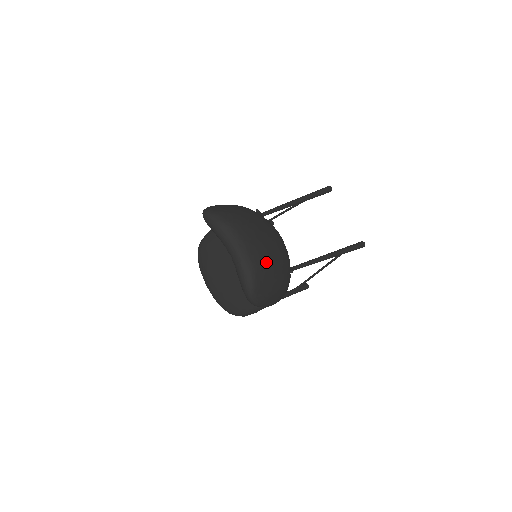
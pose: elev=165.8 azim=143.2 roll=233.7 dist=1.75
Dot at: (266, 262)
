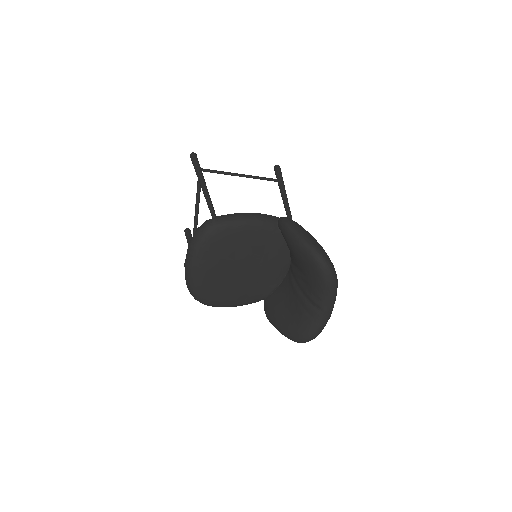
Dot at: occluded
